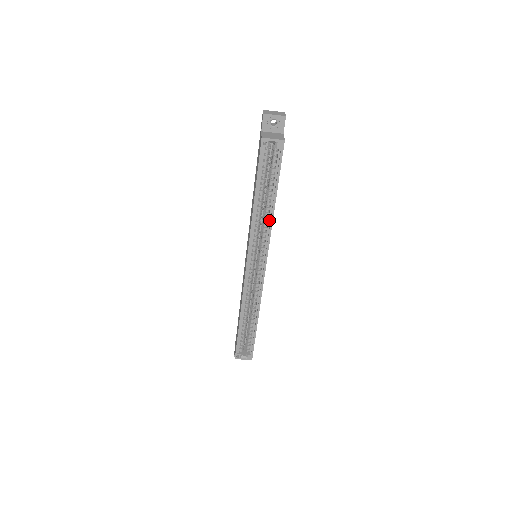
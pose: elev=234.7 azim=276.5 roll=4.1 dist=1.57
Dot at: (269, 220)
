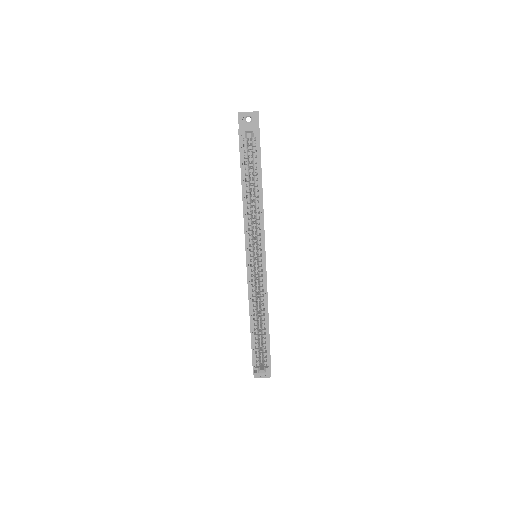
Dot at: (260, 211)
